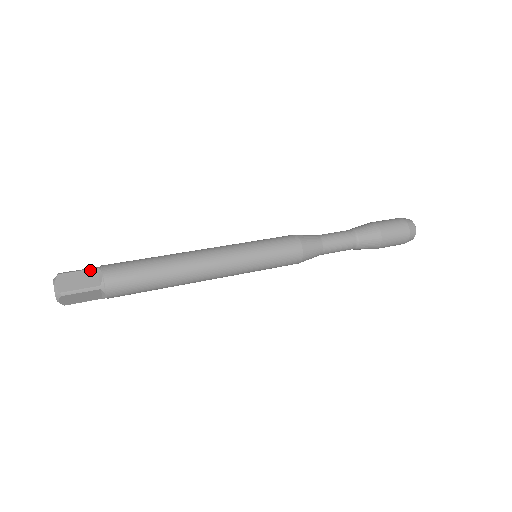
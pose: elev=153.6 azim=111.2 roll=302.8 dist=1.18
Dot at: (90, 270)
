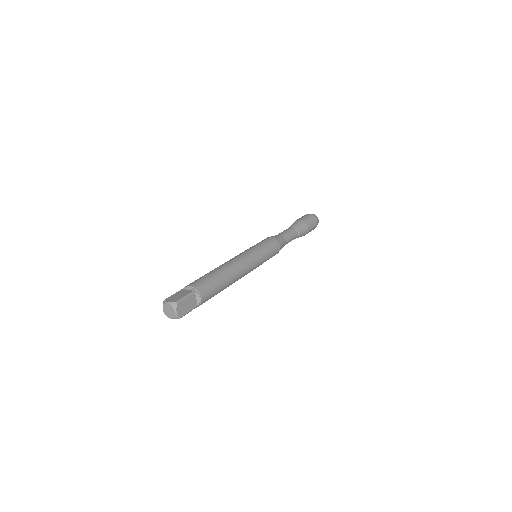
Dot at: (180, 291)
